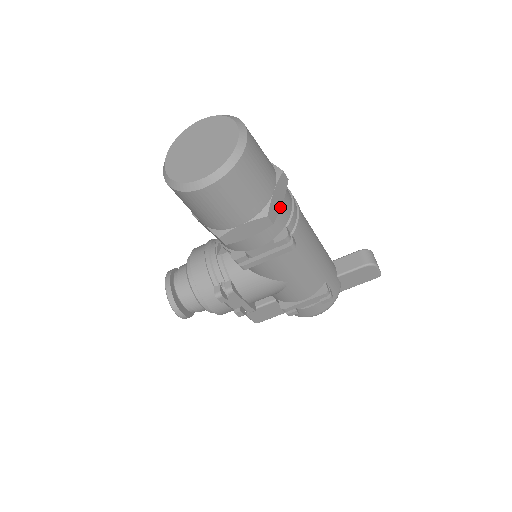
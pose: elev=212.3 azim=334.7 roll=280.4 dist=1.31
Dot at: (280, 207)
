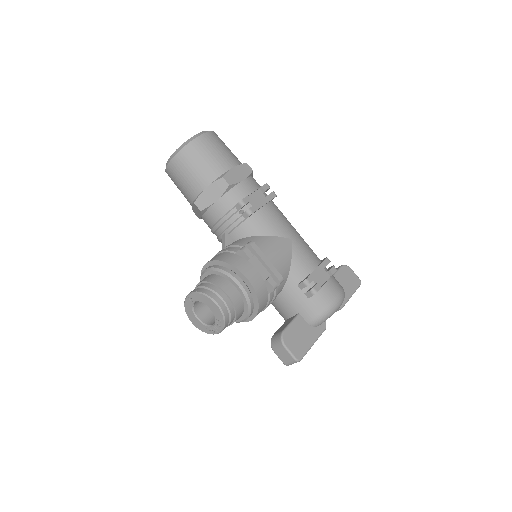
Dot at: occluded
